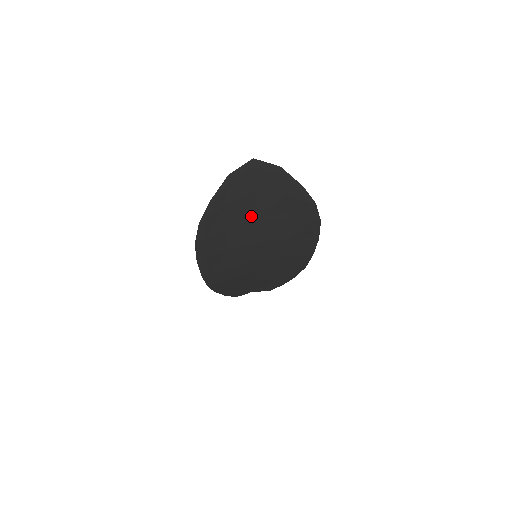
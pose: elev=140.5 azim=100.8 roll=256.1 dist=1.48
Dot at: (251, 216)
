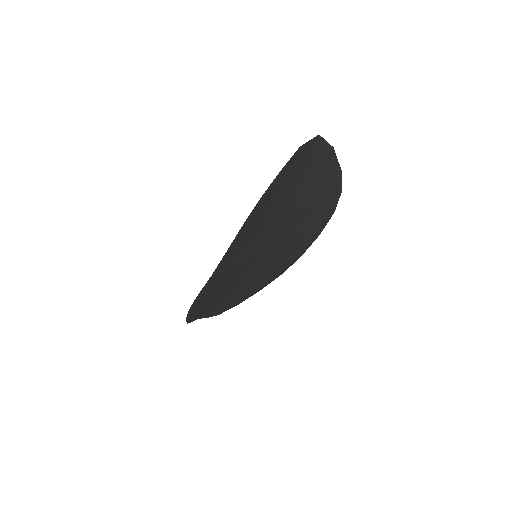
Dot at: (288, 200)
